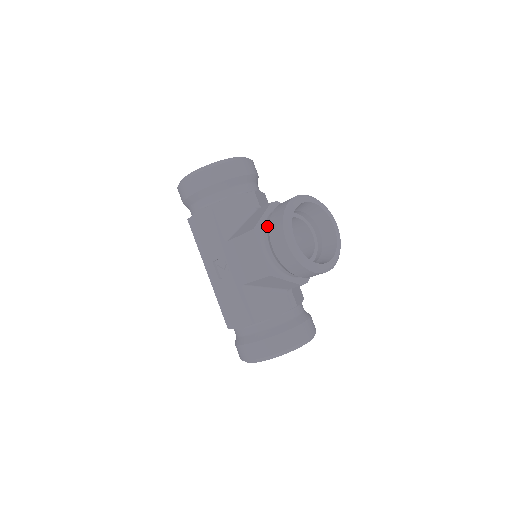
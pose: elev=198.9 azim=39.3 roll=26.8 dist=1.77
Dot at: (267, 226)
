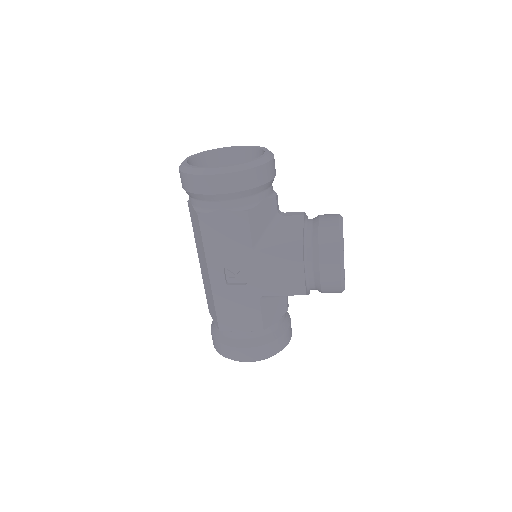
Dot at: (311, 247)
